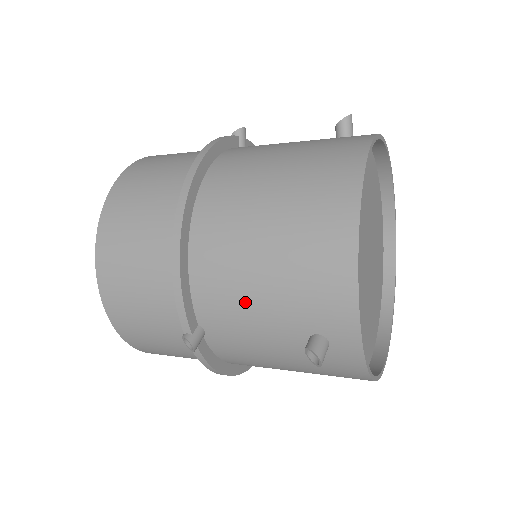
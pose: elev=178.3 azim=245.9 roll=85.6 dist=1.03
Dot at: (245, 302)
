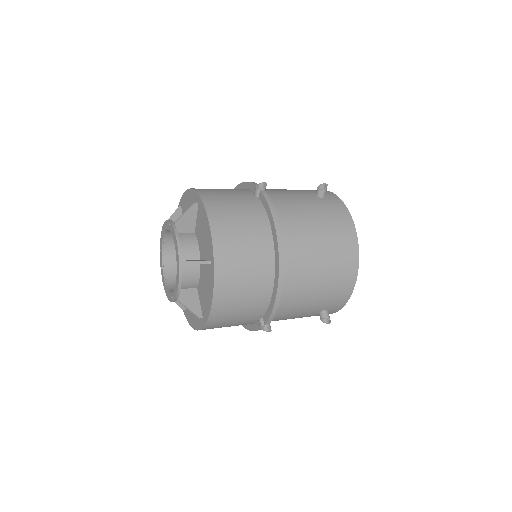
Dot at: (301, 305)
